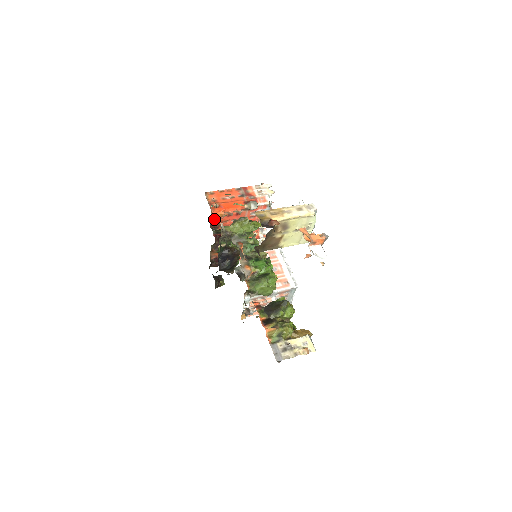
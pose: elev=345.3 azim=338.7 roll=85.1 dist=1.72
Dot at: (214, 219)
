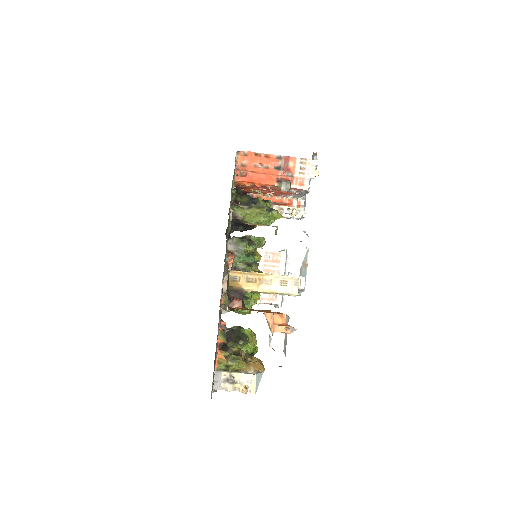
Dot at: (238, 184)
